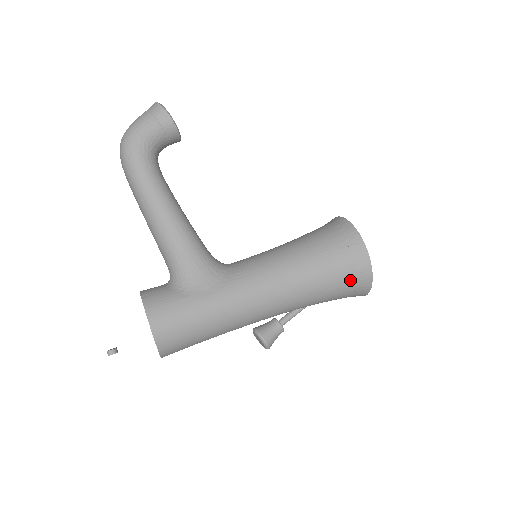
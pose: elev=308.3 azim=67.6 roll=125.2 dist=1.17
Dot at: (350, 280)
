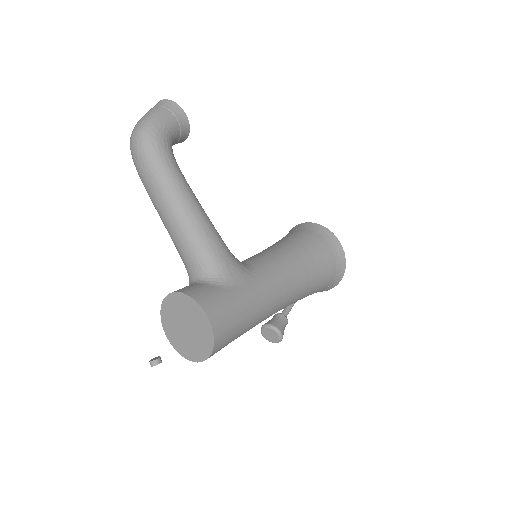
Dot at: (332, 272)
